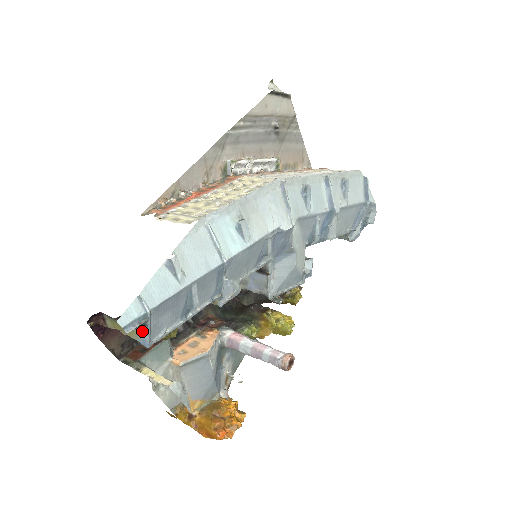
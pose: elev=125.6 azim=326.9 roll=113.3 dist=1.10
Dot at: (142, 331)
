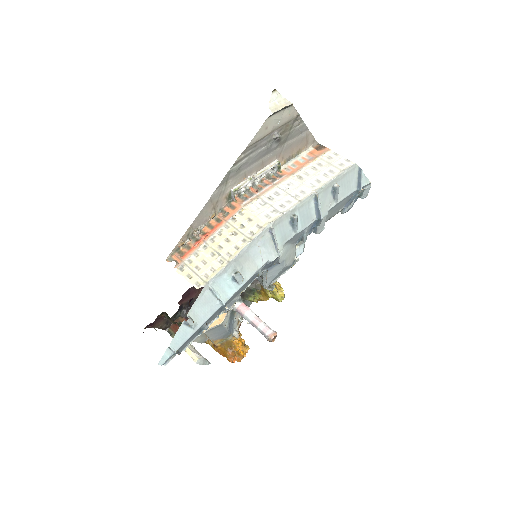
Dot at: occluded
